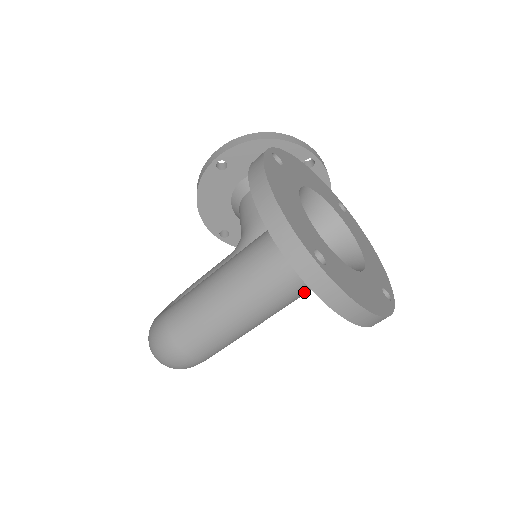
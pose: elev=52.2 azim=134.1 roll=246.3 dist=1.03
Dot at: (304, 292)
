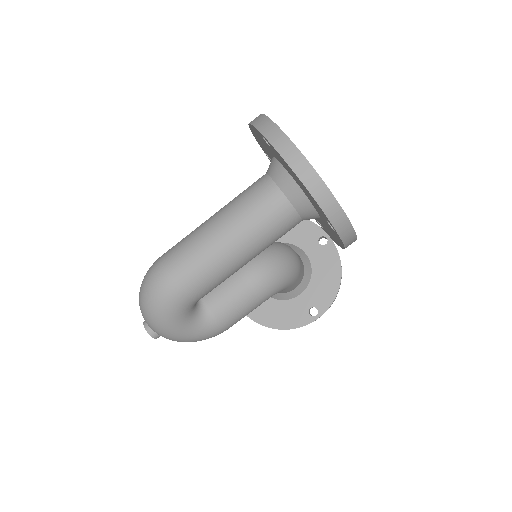
Dot at: (276, 213)
